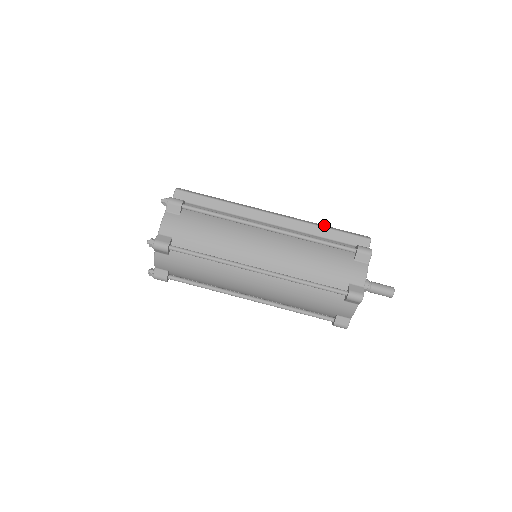
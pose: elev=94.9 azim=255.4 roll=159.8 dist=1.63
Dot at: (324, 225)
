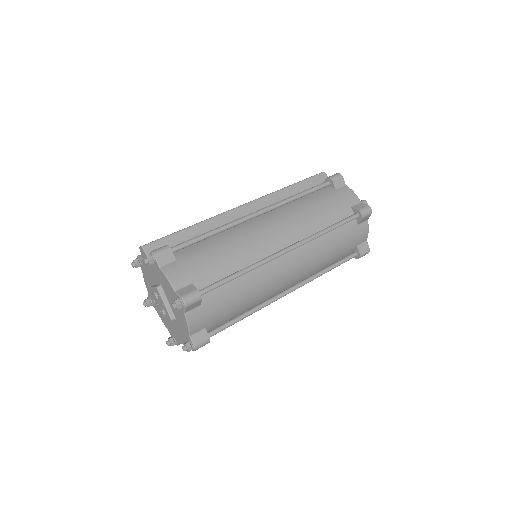
Dot at: occluded
